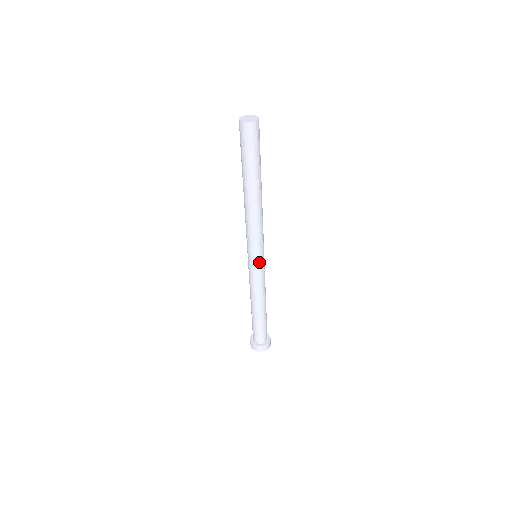
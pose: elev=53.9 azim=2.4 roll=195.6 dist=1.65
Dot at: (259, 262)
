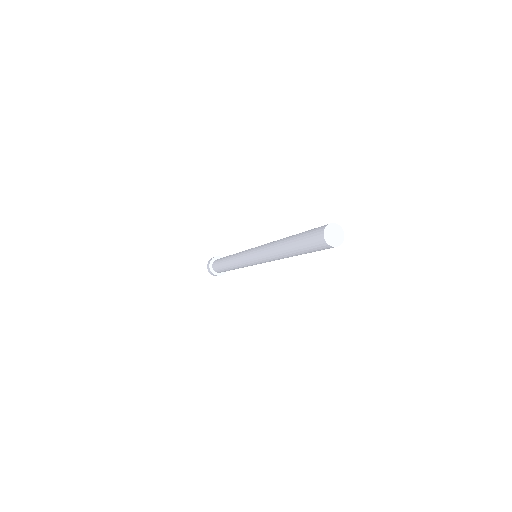
Dot at: (256, 264)
